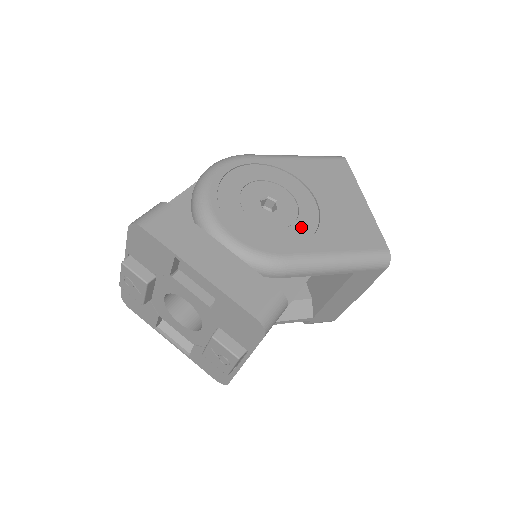
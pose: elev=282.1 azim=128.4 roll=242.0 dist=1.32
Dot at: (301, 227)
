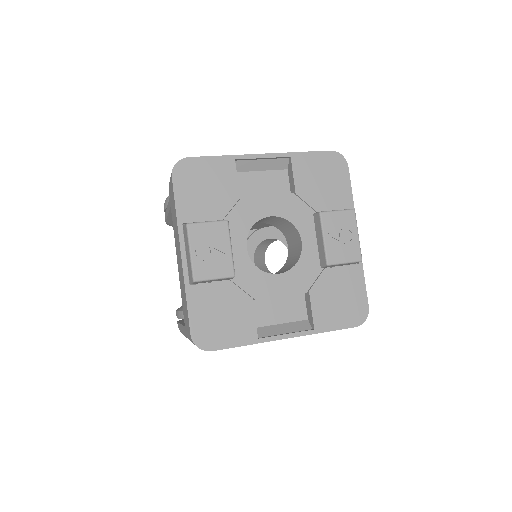
Dot at: occluded
